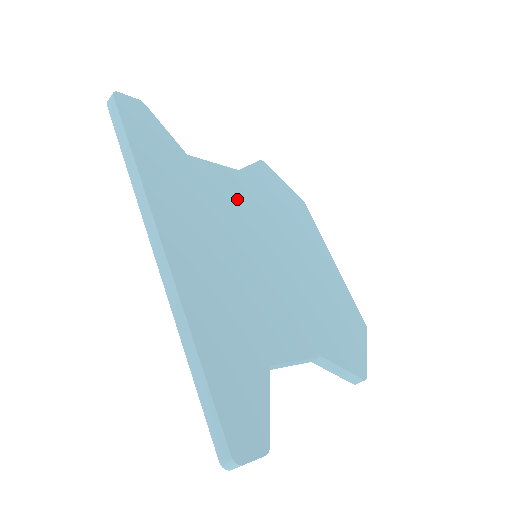
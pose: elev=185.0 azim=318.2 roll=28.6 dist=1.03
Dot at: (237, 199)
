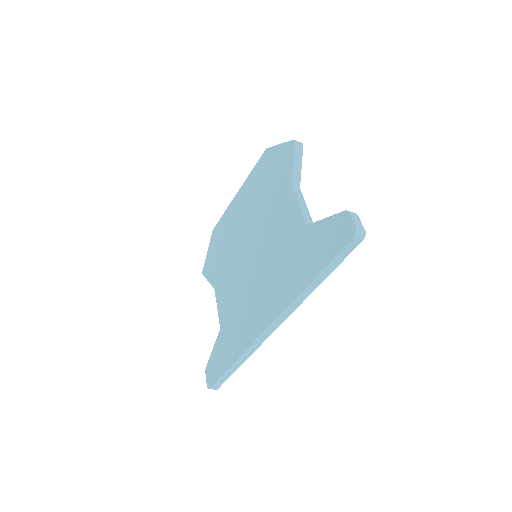
Dot at: occluded
